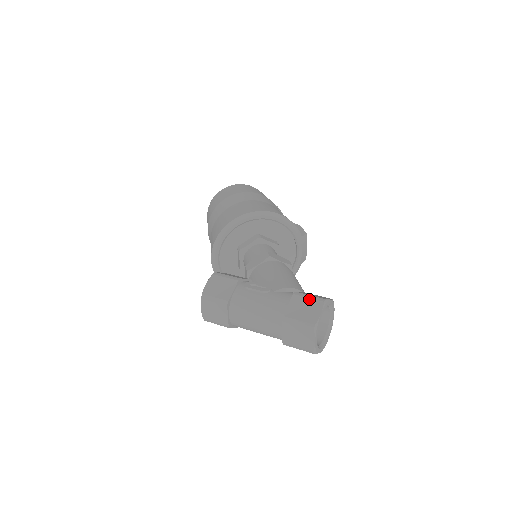
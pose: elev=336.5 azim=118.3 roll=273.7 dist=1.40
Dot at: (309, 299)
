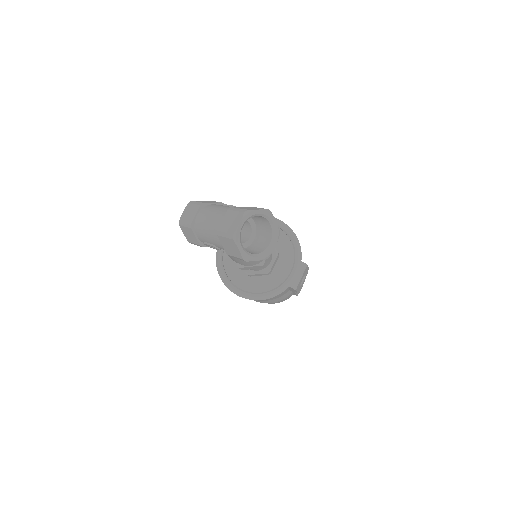
Dot at: (259, 208)
